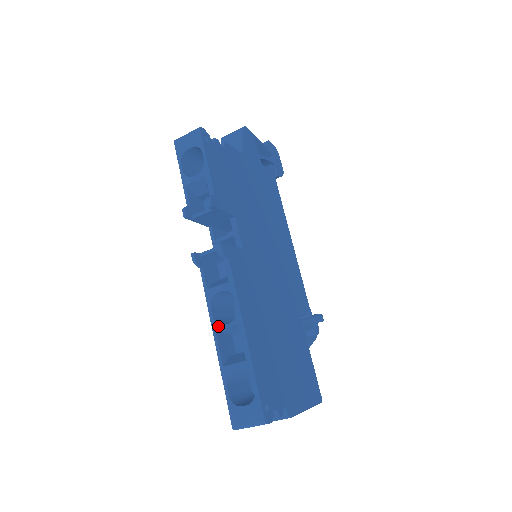
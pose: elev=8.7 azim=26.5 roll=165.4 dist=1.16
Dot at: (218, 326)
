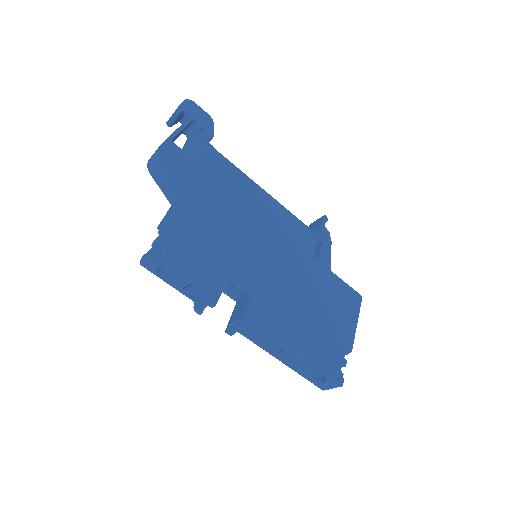
Dot at: (276, 355)
